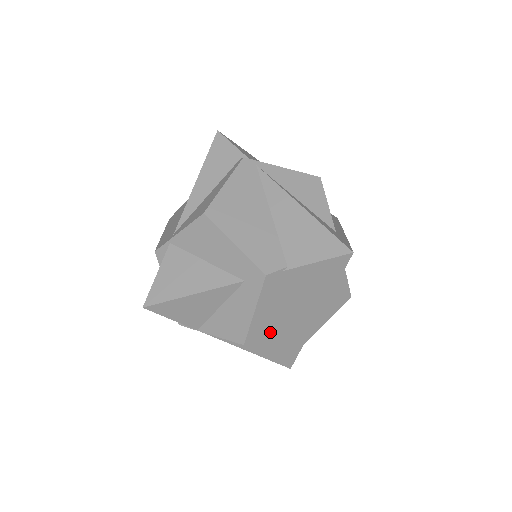
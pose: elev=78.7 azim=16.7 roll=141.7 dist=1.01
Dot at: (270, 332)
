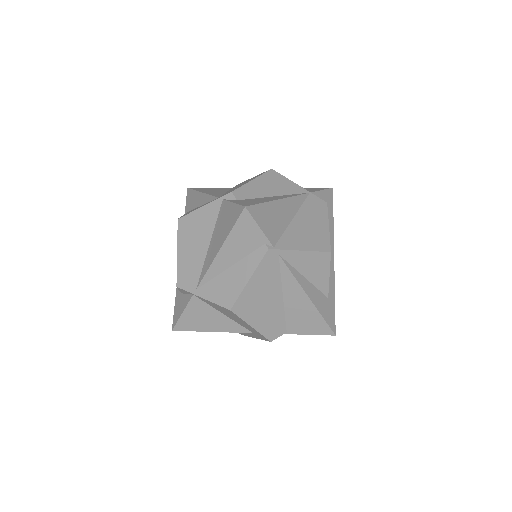
Dot at: occluded
